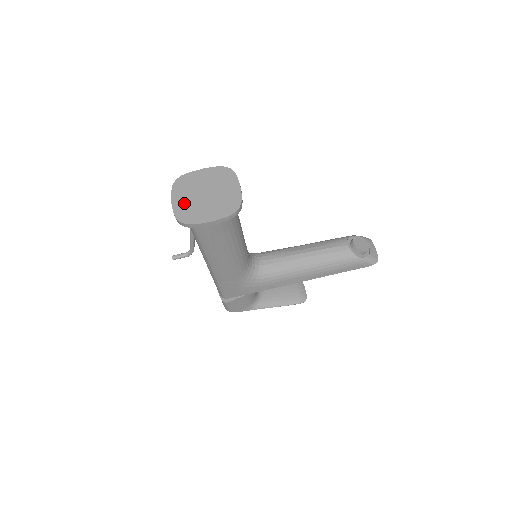
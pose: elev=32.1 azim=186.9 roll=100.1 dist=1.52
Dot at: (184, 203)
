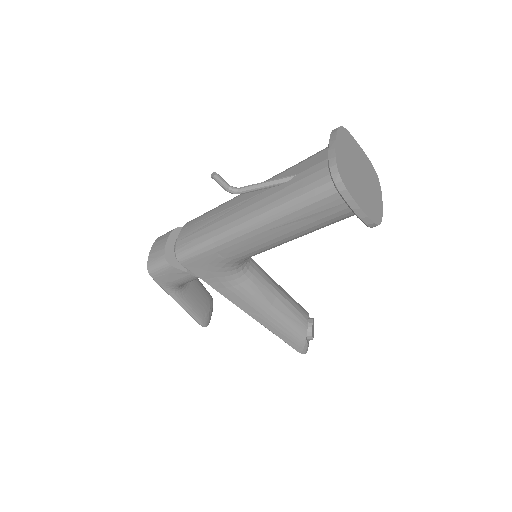
Dot at: (345, 159)
